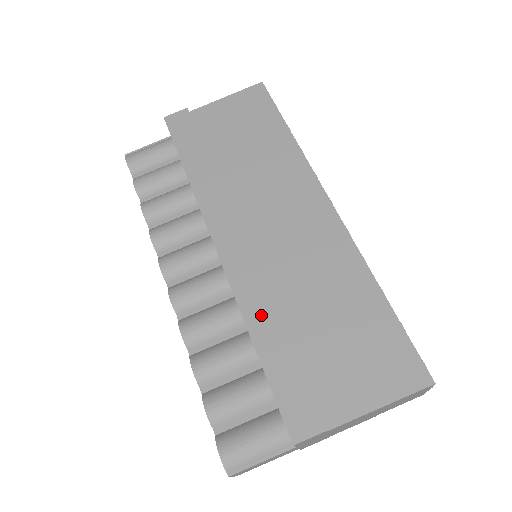
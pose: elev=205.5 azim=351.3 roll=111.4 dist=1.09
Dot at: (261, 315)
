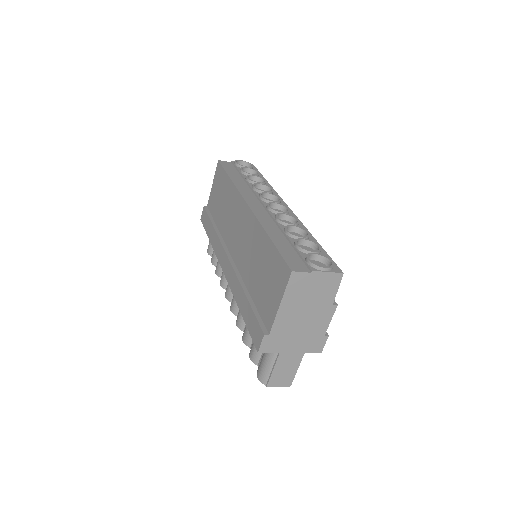
Dot at: (238, 293)
